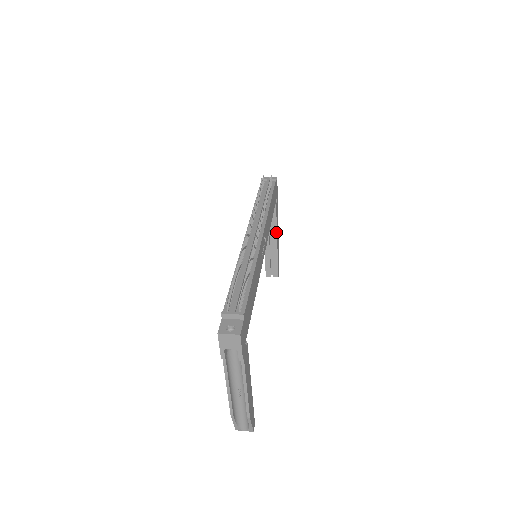
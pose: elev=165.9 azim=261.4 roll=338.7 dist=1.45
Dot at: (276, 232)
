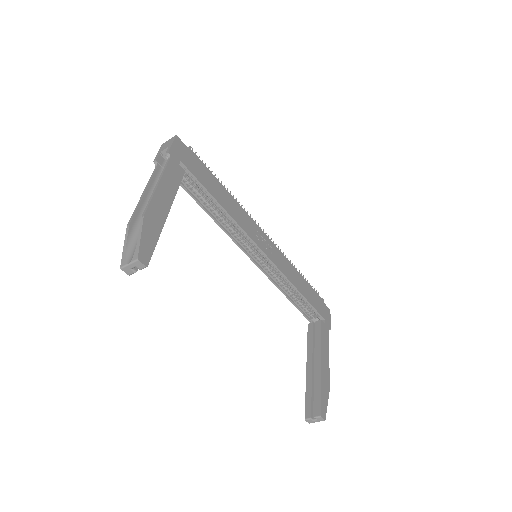
Dot at: (320, 350)
